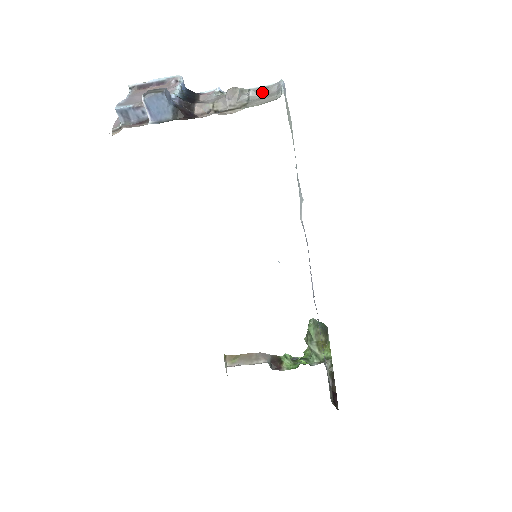
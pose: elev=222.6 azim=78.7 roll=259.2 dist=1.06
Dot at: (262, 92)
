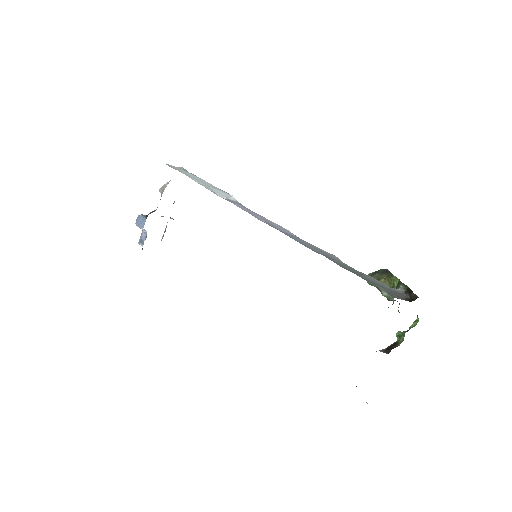
Dot at: occluded
